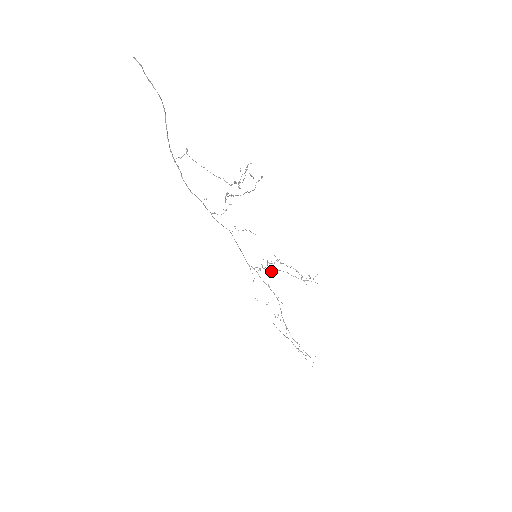
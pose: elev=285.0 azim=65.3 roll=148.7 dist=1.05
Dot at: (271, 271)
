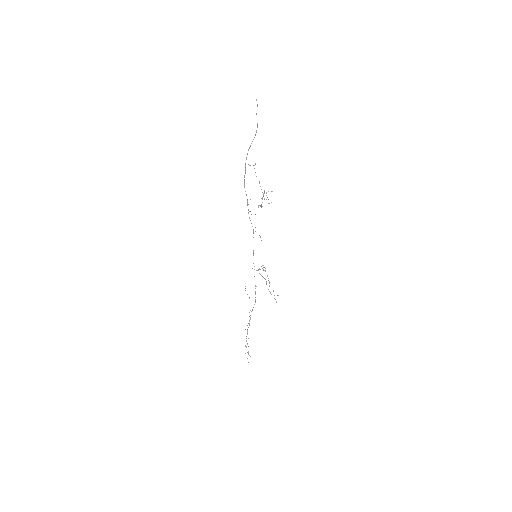
Dot at: (260, 274)
